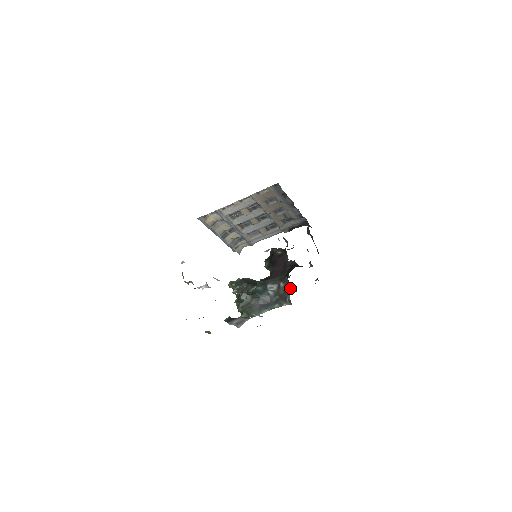
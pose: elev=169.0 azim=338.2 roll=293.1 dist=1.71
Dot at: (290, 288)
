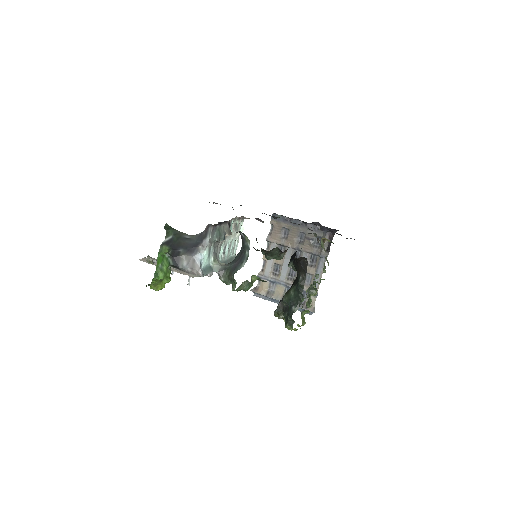
Dot at: (302, 263)
